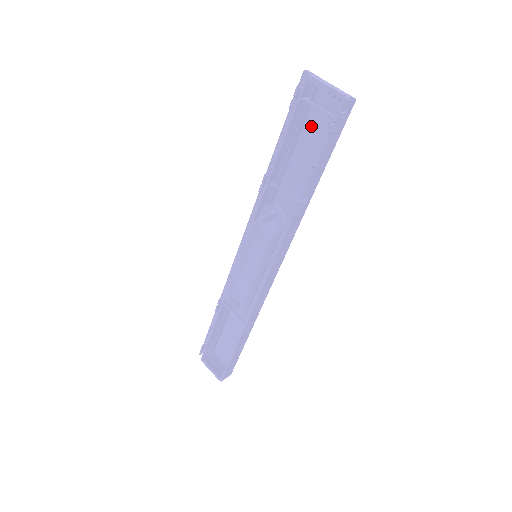
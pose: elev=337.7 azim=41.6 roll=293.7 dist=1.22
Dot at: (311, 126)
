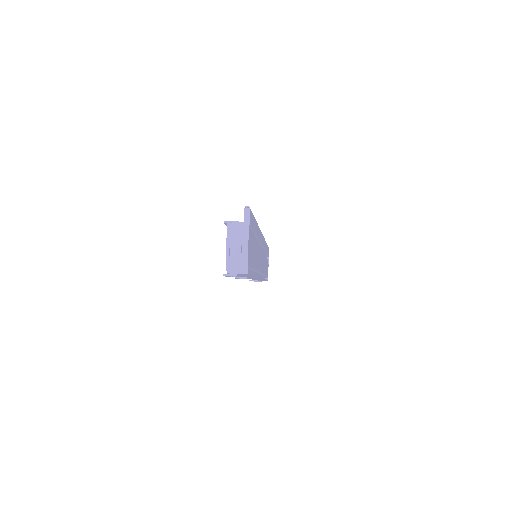
Dot at: (251, 243)
